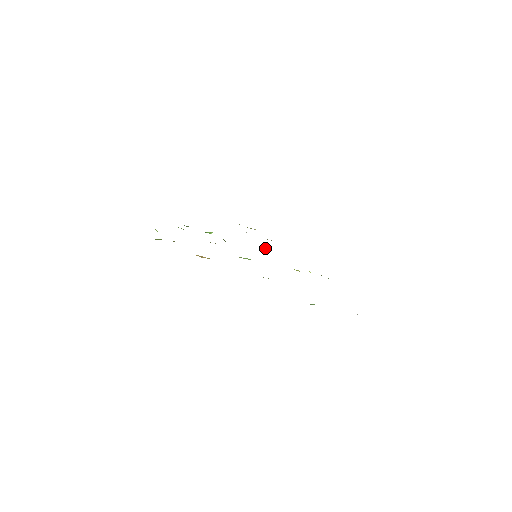
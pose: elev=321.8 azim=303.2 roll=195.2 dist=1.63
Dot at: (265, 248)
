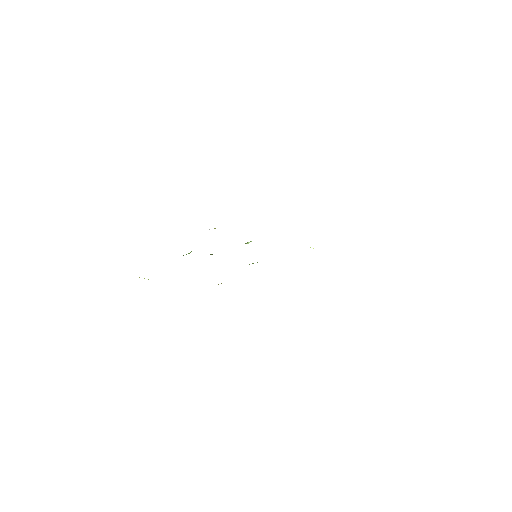
Dot at: (248, 243)
